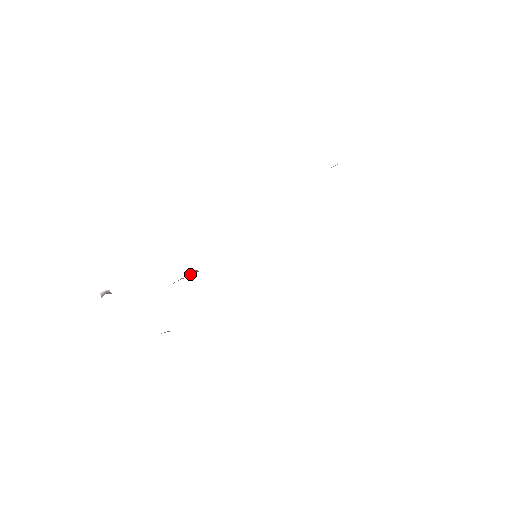
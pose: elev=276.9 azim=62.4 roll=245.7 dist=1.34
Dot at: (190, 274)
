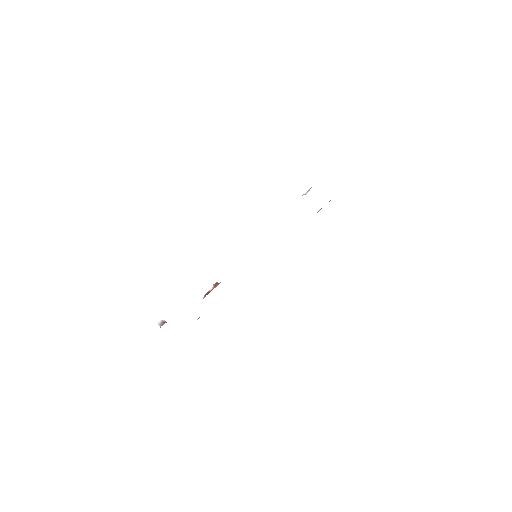
Dot at: (215, 287)
